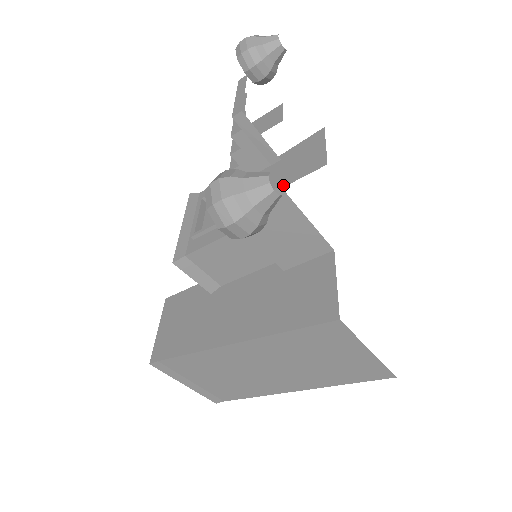
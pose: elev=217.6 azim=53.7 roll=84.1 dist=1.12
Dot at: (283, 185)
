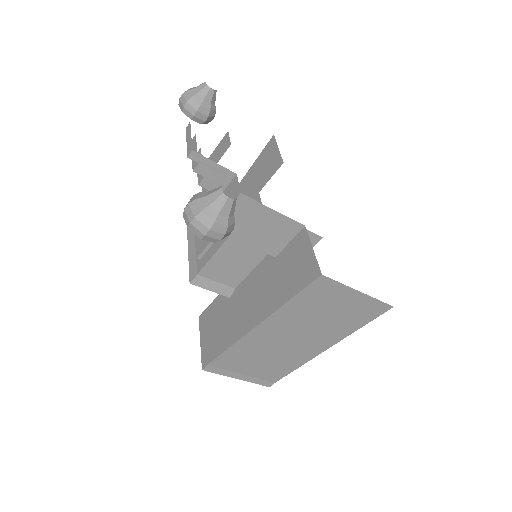
Dot at: (257, 192)
